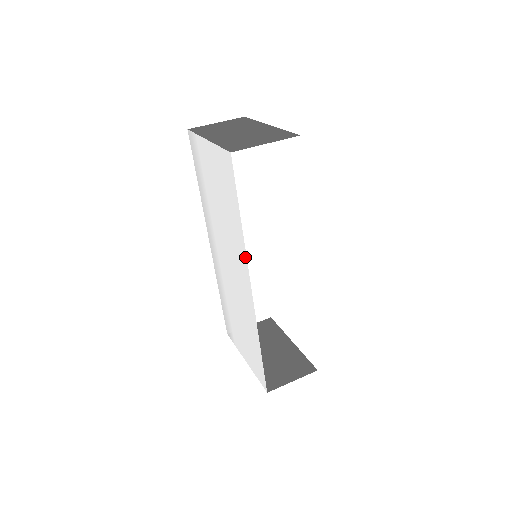
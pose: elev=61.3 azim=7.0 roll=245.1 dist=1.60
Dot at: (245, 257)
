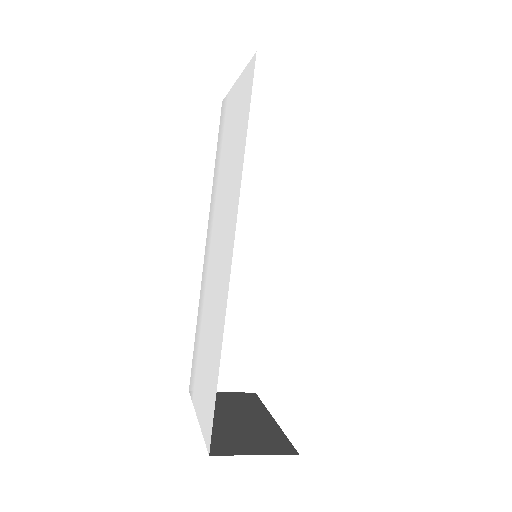
Dot at: (237, 203)
